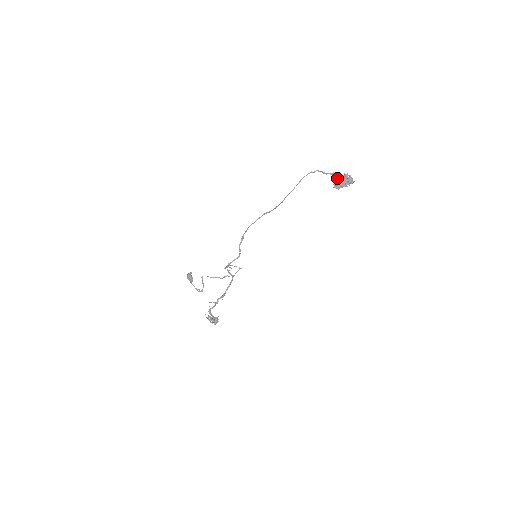
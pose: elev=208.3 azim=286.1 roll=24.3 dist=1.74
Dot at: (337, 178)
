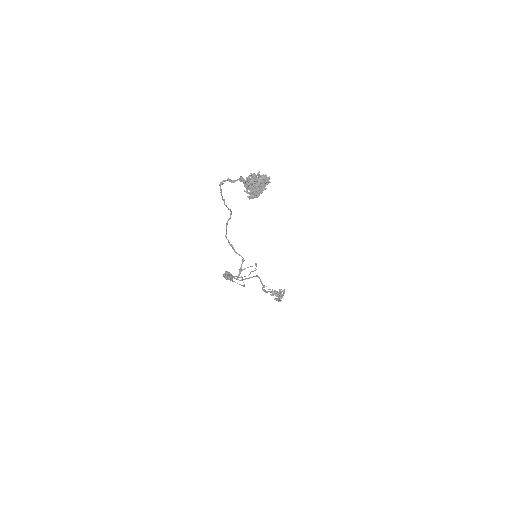
Dot at: (246, 186)
